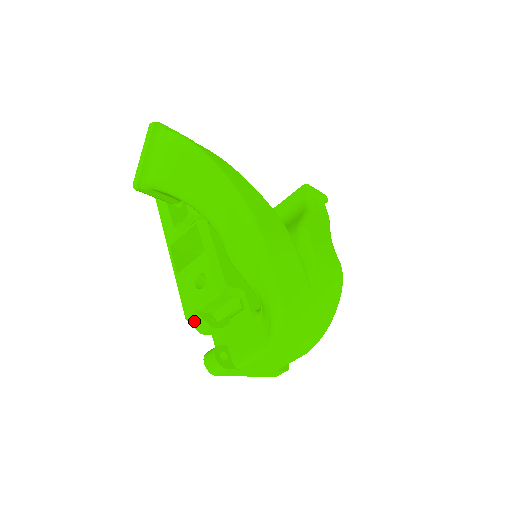
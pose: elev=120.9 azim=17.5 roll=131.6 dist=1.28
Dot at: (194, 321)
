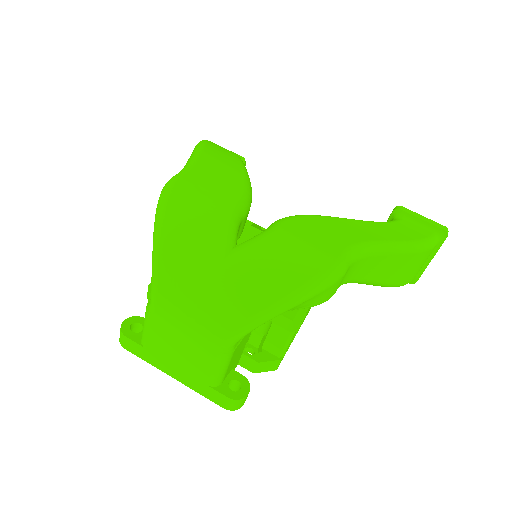
Dot at: (149, 298)
